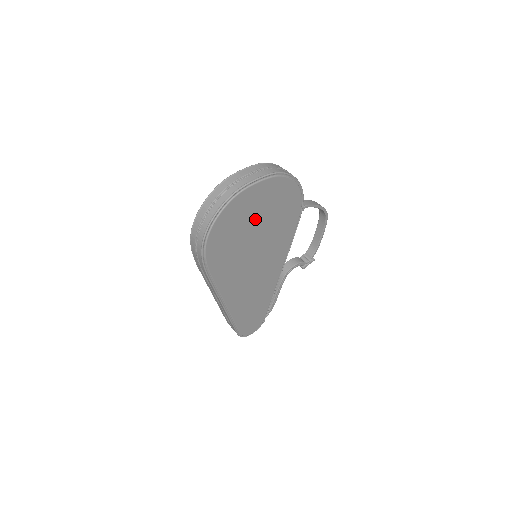
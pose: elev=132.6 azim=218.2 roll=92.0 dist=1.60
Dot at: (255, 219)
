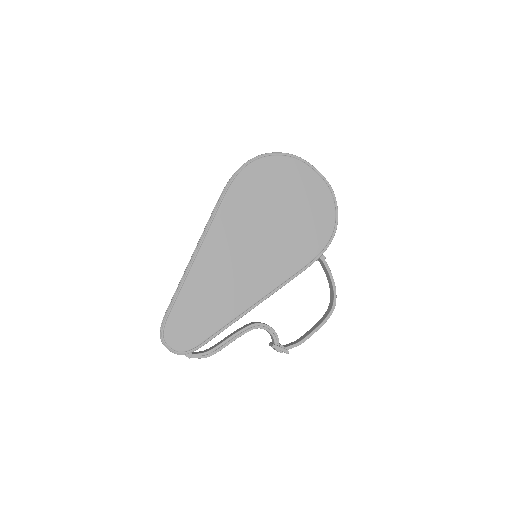
Dot at: (289, 200)
